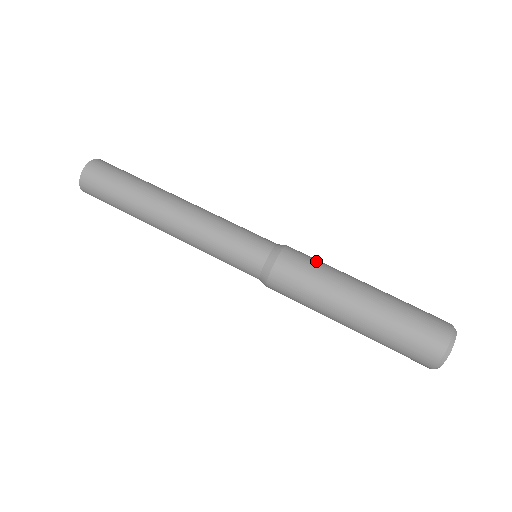
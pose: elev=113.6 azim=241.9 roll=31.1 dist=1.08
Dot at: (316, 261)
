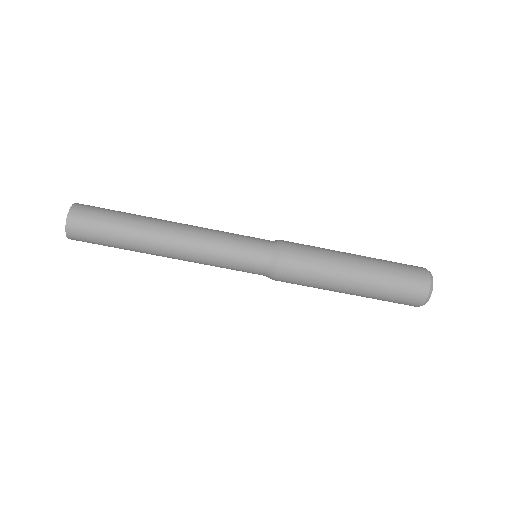
Dot at: (311, 255)
